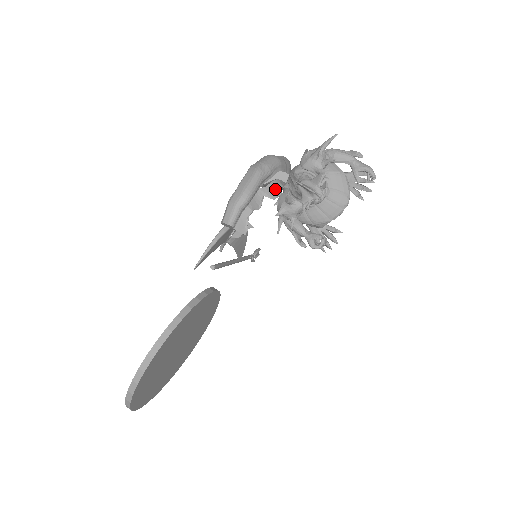
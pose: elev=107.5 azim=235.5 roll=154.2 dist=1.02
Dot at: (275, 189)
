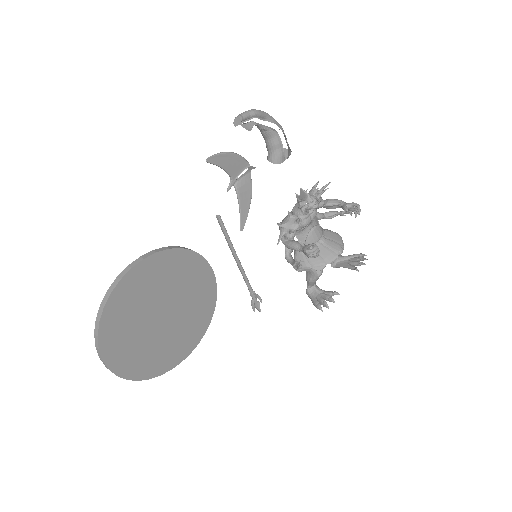
Dot at: (275, 130)
